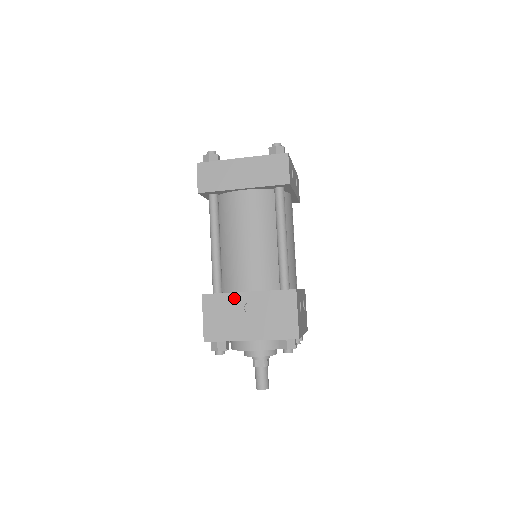
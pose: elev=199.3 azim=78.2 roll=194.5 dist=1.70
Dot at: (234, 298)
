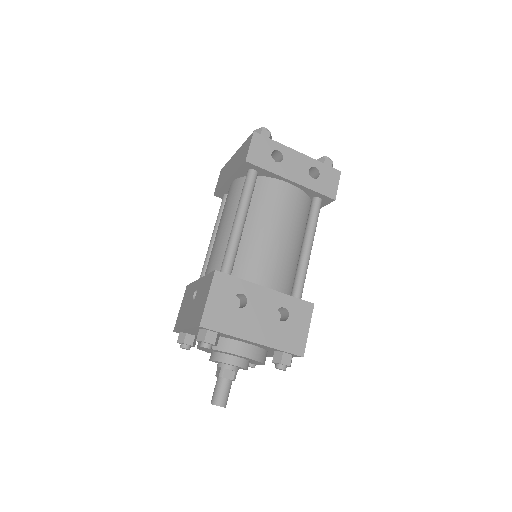
Dot at: (194, 286)
